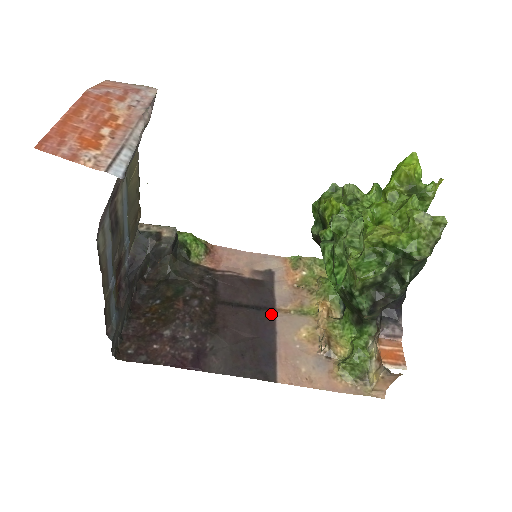
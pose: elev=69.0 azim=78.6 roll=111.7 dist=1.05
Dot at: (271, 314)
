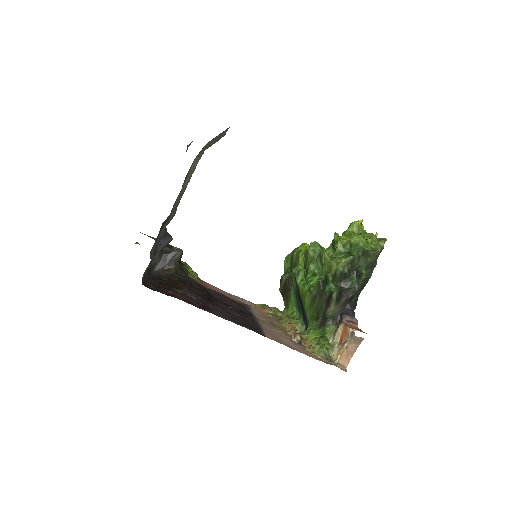
Dot at: (252, 316)
